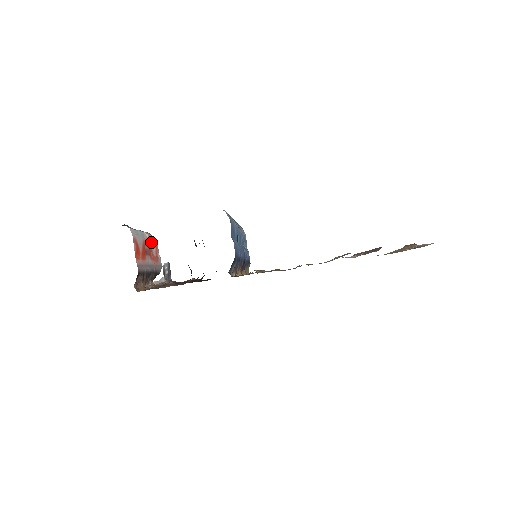
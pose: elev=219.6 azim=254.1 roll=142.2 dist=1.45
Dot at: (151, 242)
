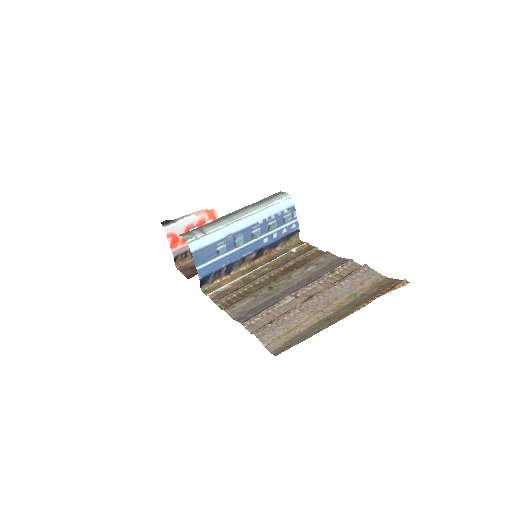
Dot at: (203, 219)
